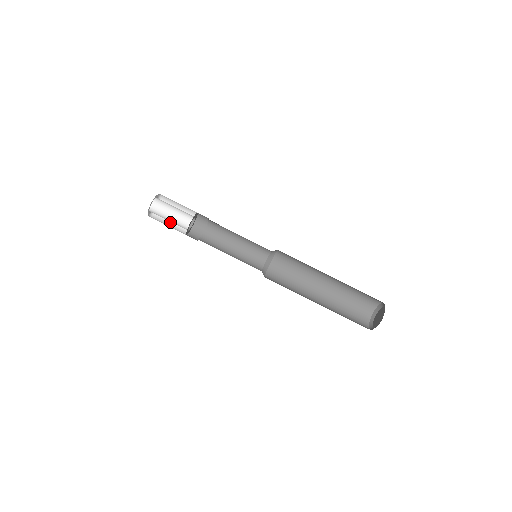
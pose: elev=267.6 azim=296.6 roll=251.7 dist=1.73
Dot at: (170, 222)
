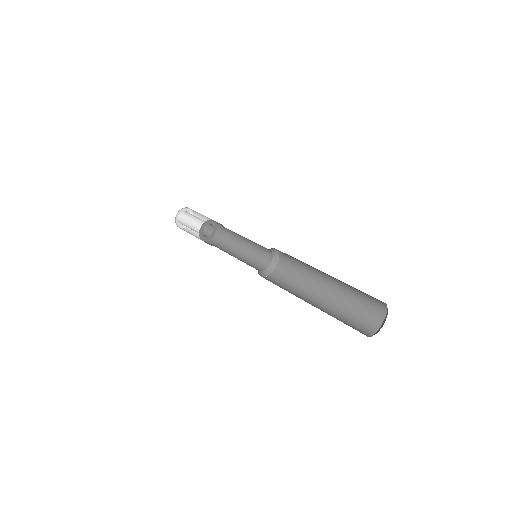
Dot at: (189, 233)
